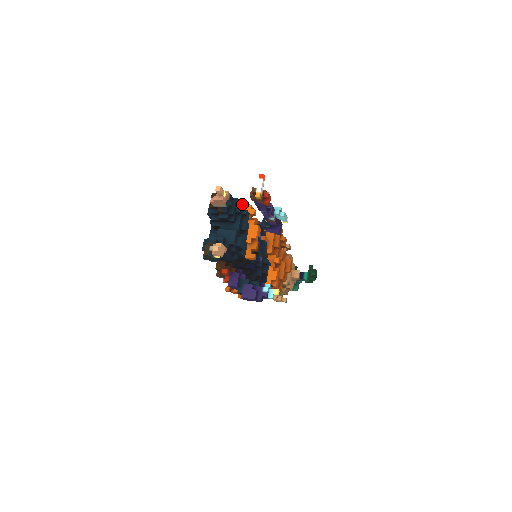
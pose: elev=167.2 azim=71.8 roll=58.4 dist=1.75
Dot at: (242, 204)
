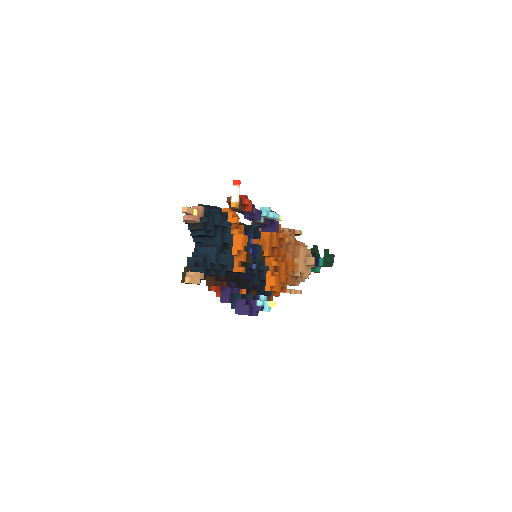
Dot at: (220, 215)
